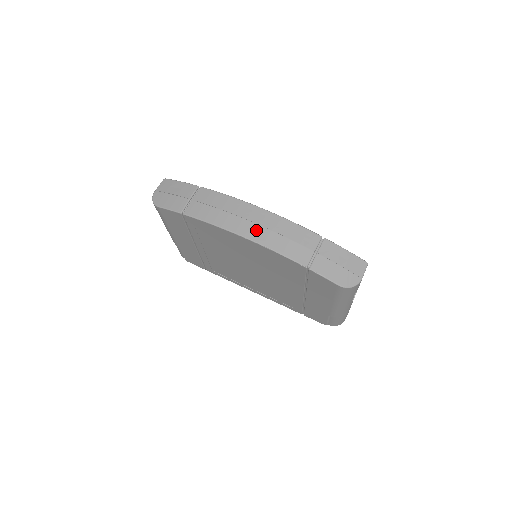
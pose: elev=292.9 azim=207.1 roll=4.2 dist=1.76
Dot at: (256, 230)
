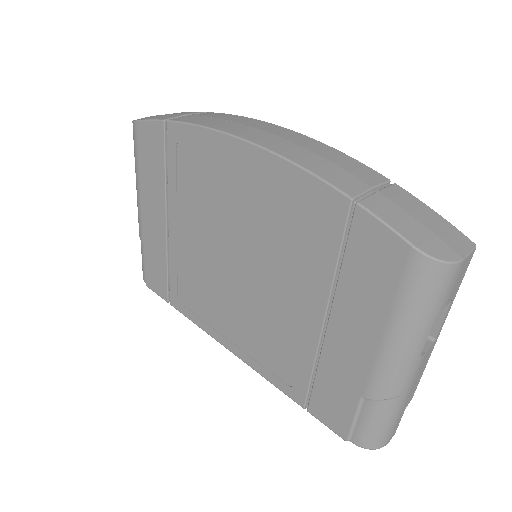
Dot at: (274, 140)
